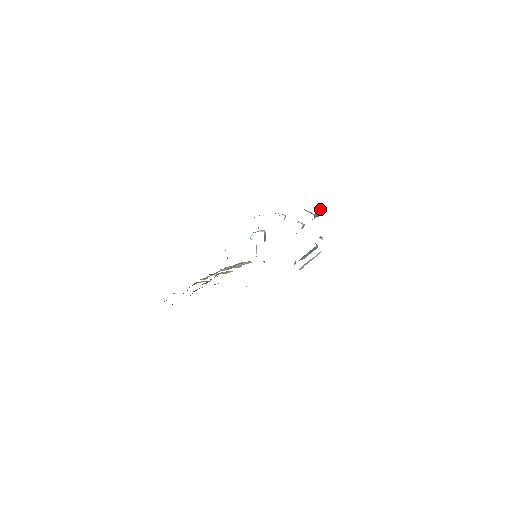
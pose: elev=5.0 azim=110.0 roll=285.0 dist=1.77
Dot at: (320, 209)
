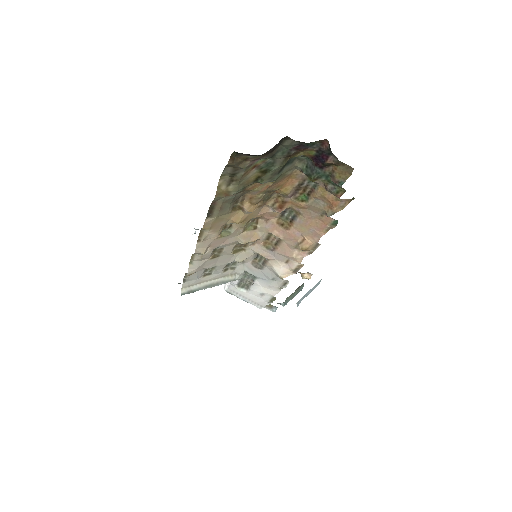
Dot at: occluded
